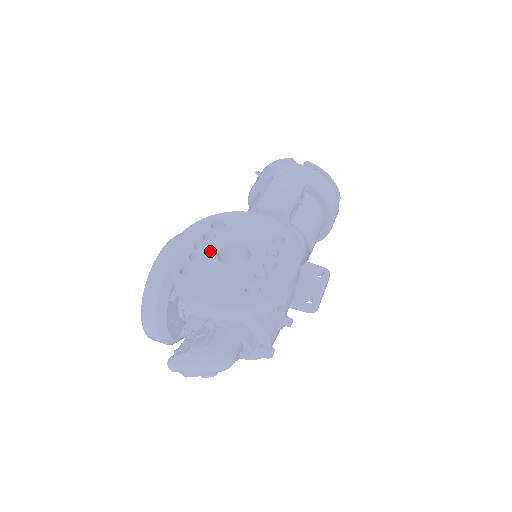
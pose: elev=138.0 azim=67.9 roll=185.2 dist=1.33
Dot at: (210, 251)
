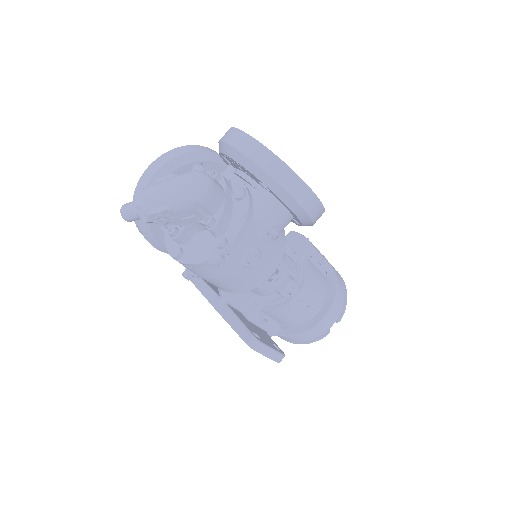
Dot at: occluded
